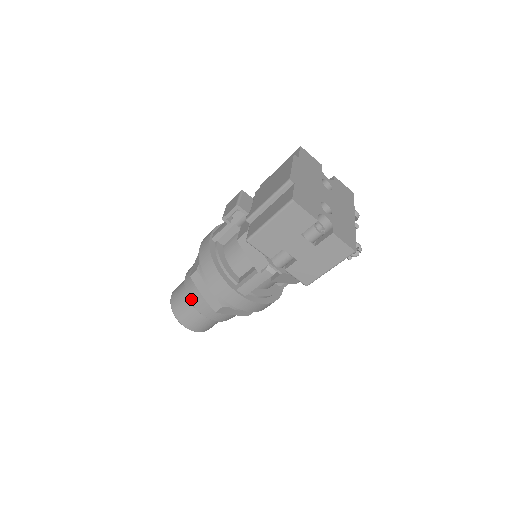
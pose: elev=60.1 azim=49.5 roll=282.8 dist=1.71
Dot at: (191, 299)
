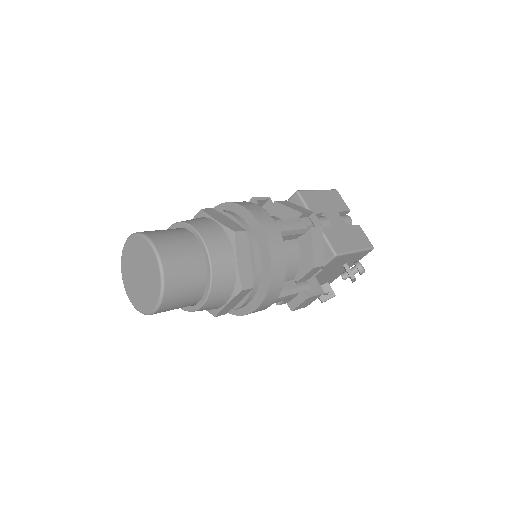
Dot at: (193, 223)
